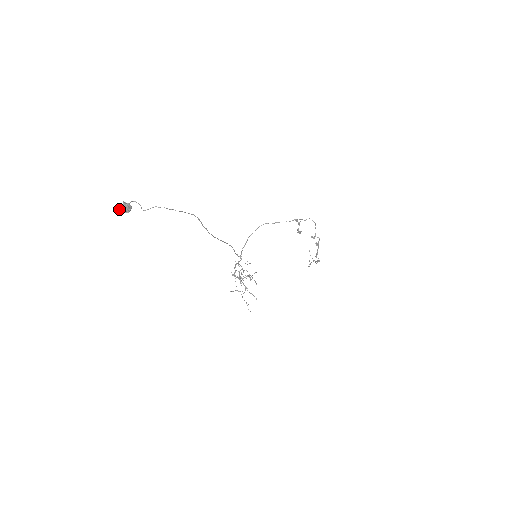
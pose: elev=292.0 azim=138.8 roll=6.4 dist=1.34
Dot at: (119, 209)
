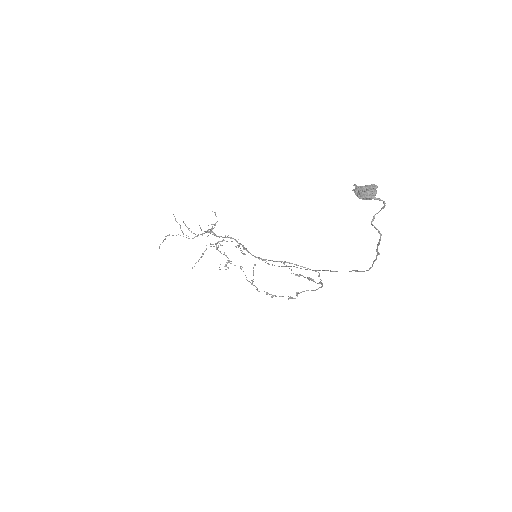
Dot at: occluded
